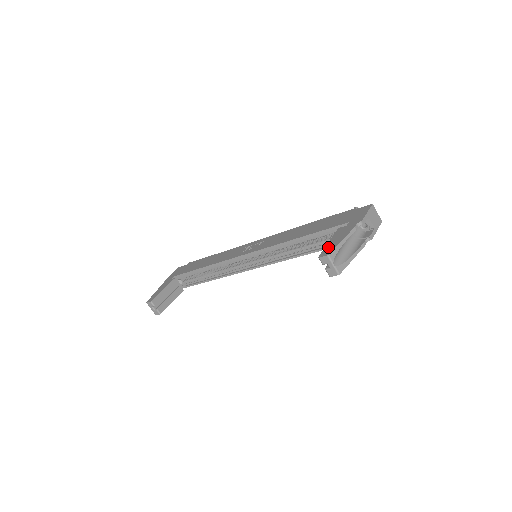
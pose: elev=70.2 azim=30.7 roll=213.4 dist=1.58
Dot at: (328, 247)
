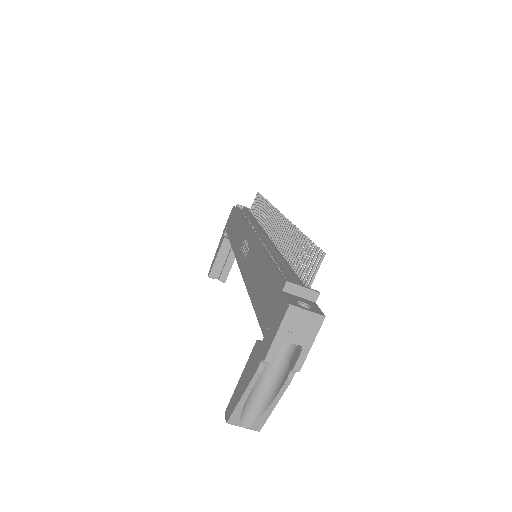
Dot at: (234, 396)
